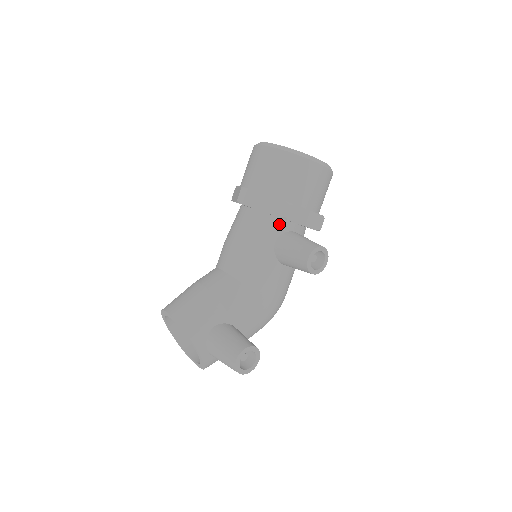
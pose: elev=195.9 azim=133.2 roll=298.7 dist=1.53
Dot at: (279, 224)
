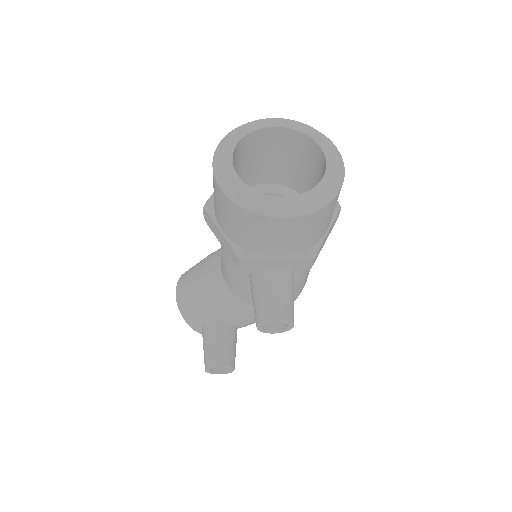
Dot at: occluded
